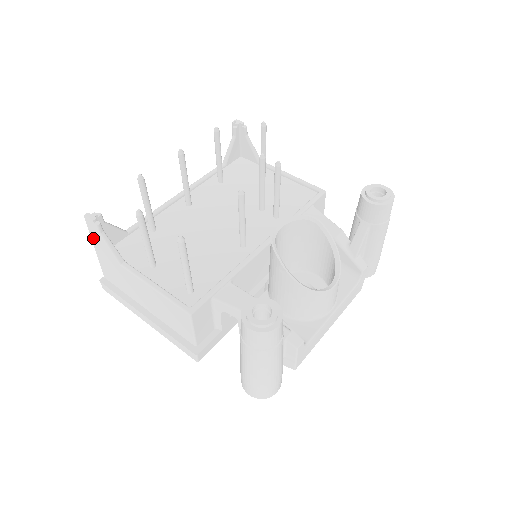
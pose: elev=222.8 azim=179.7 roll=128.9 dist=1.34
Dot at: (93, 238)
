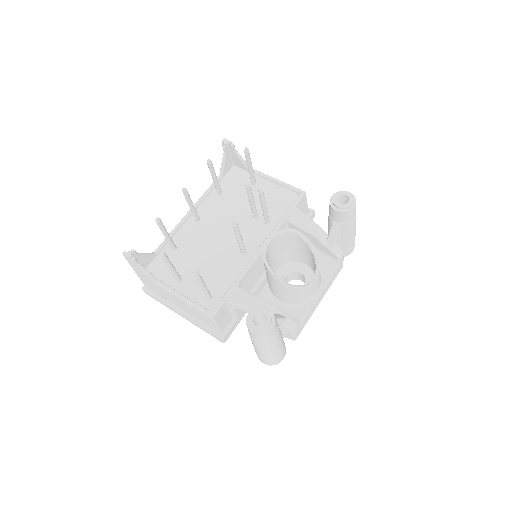
Dot at: (132, 266)
